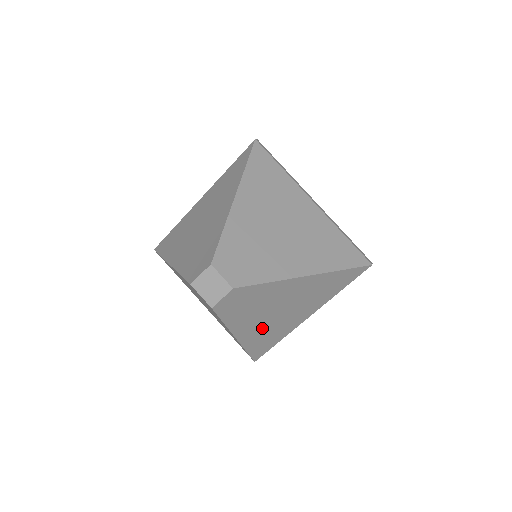
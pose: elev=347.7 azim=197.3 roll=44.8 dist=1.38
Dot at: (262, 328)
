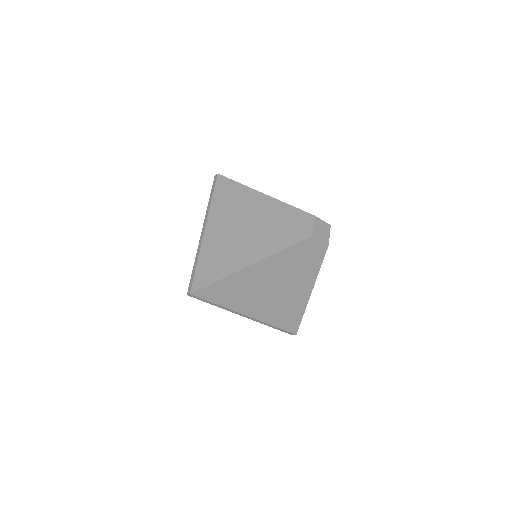
Dot at: (254, 282)
